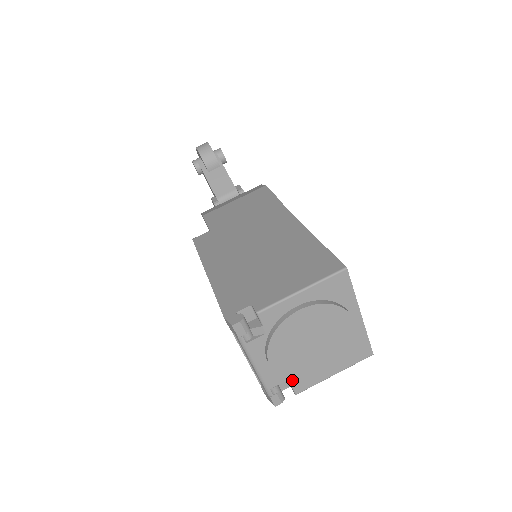
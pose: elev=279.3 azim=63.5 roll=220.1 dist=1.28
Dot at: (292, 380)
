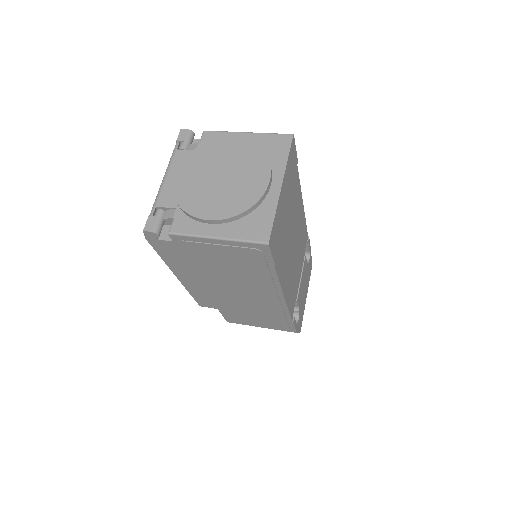
Dot at: (178, 202)
